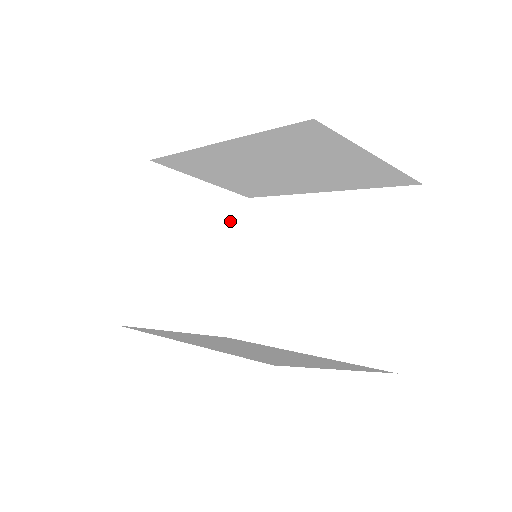
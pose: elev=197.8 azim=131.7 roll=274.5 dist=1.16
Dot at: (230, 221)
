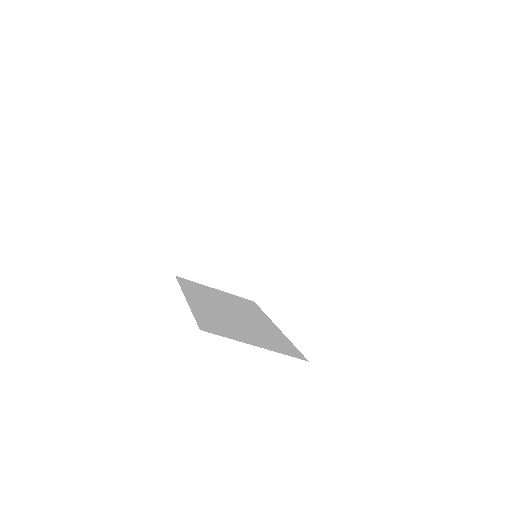
Dot at: (274, 219)
